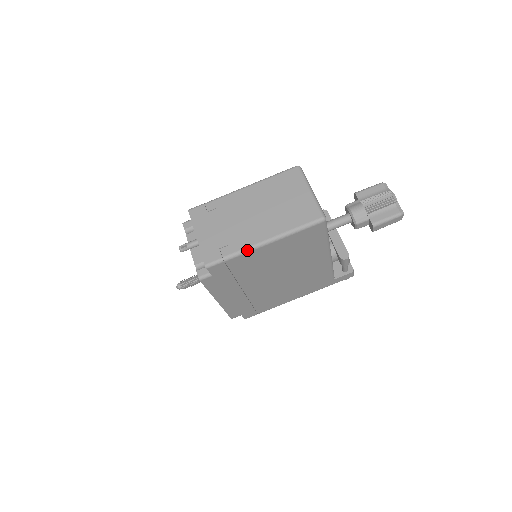
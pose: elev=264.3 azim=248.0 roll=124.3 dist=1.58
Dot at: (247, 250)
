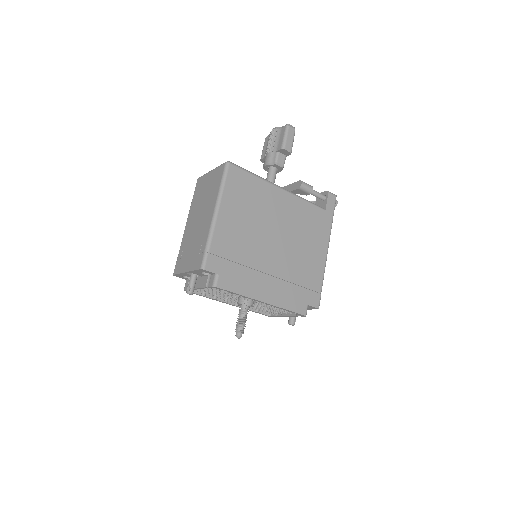
Dot at: (211, 230)
